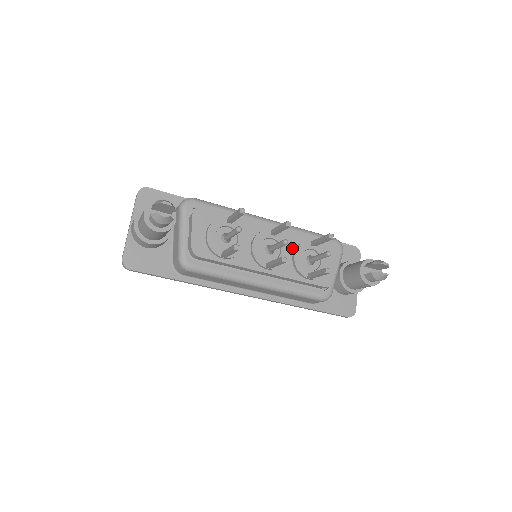
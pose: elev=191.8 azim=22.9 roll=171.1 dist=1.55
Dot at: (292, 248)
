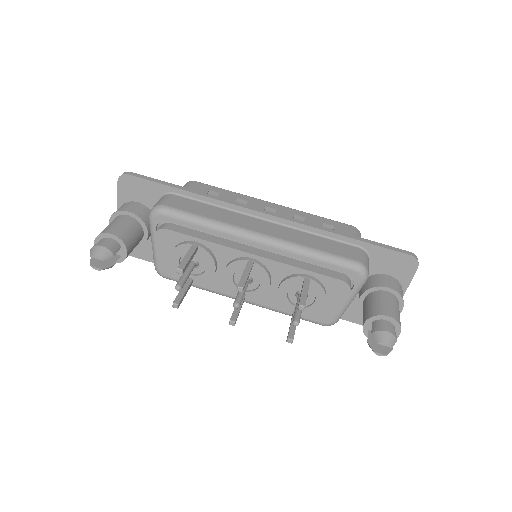
Dot at: (279, 278)
